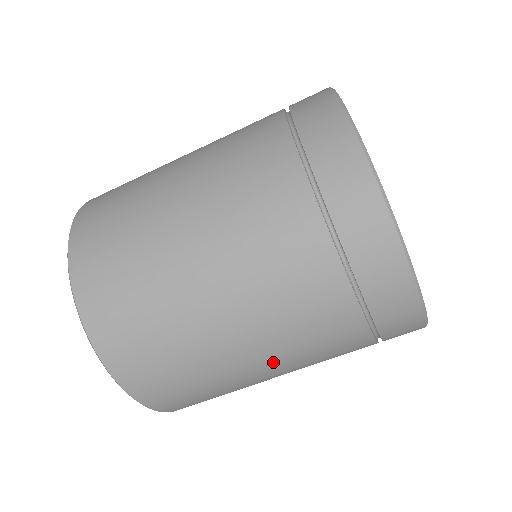
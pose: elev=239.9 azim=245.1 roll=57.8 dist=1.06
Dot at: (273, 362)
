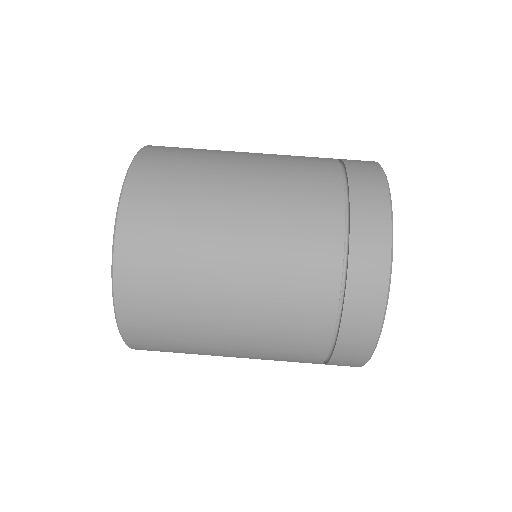
Dot at: (245, 337)
